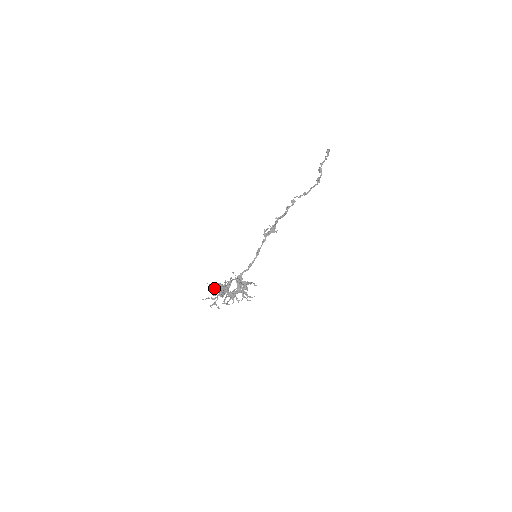
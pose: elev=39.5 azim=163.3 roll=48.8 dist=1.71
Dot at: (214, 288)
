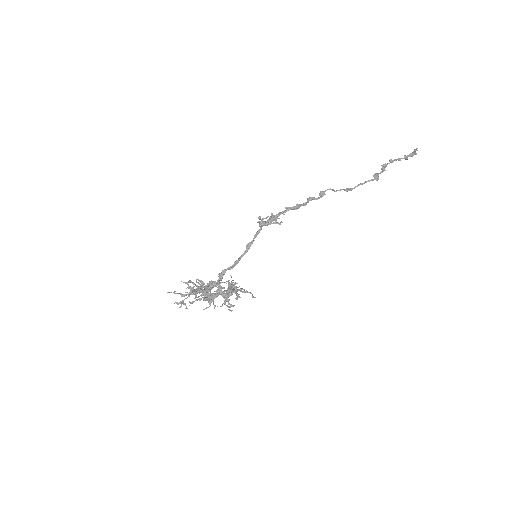
Dot at: (186, 282)
